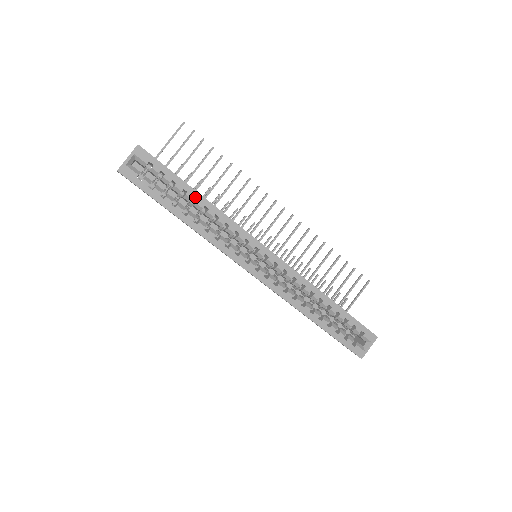
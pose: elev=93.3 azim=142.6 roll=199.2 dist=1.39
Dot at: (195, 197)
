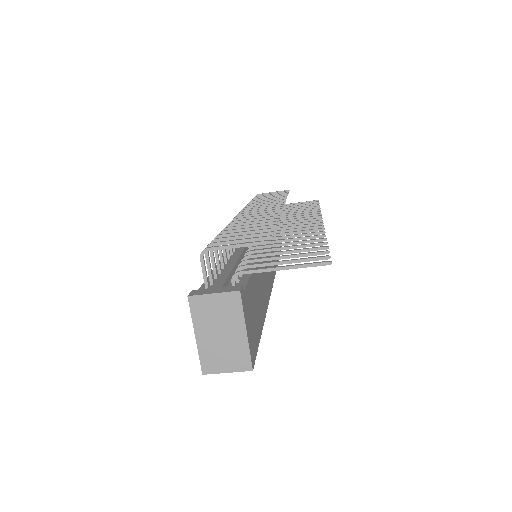
Dot at: occluded
